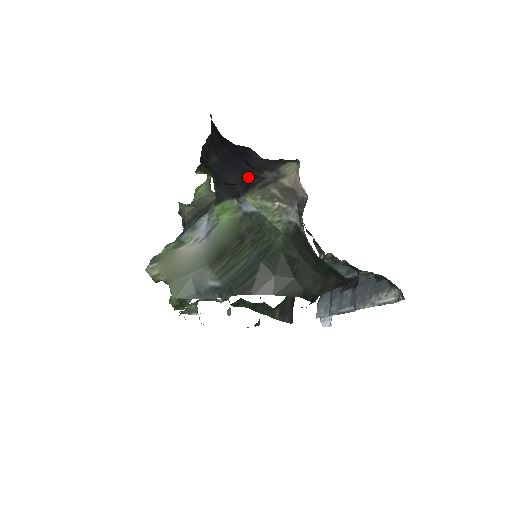
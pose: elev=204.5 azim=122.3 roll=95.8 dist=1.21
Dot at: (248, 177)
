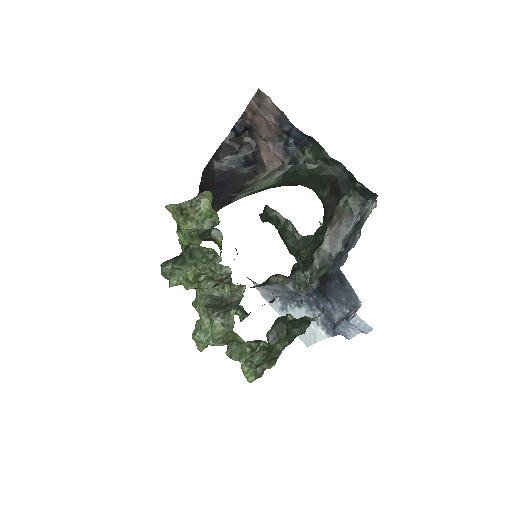
Dot at: (236, 190)
